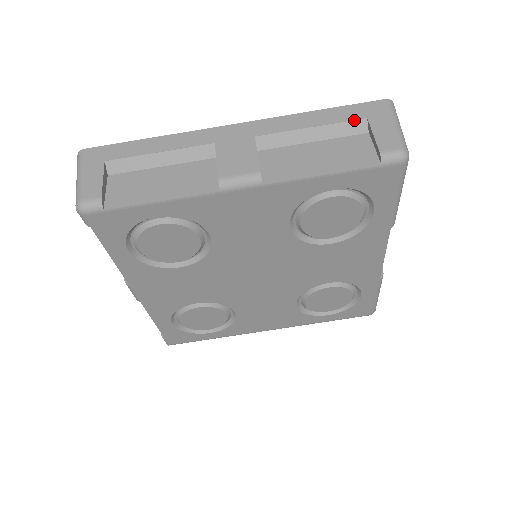
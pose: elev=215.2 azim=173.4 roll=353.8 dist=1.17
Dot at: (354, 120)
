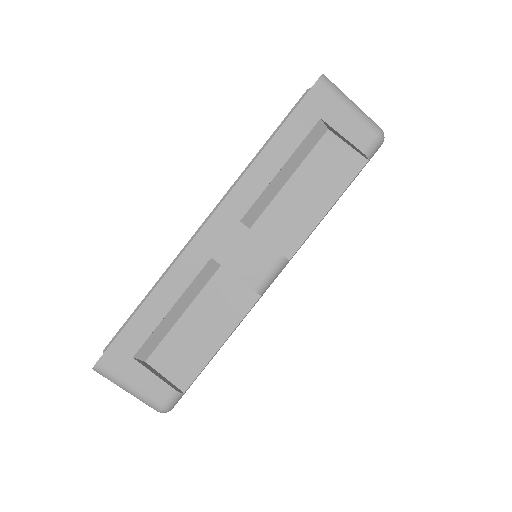
Dot at: (311, 130)
